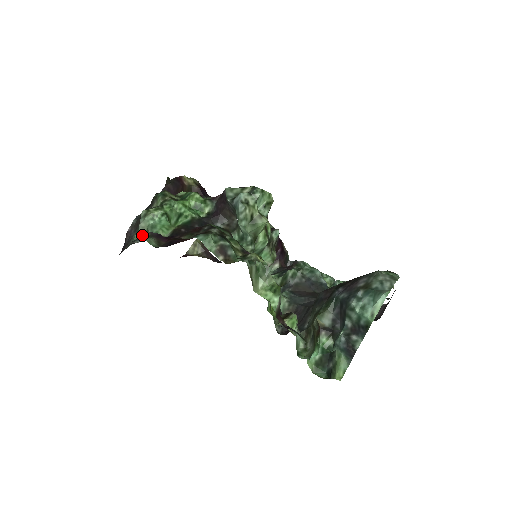
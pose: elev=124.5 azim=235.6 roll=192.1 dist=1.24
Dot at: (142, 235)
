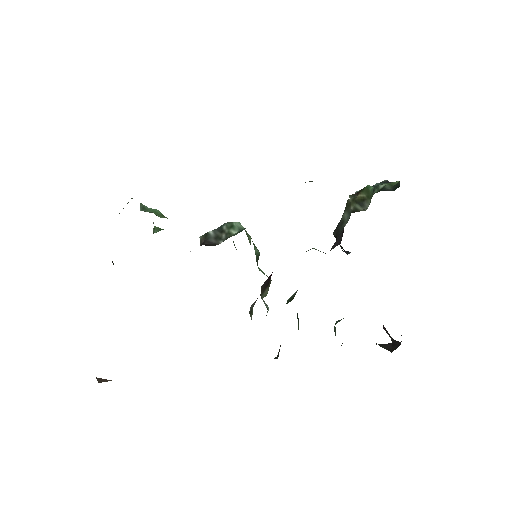
Dot at: occluded
